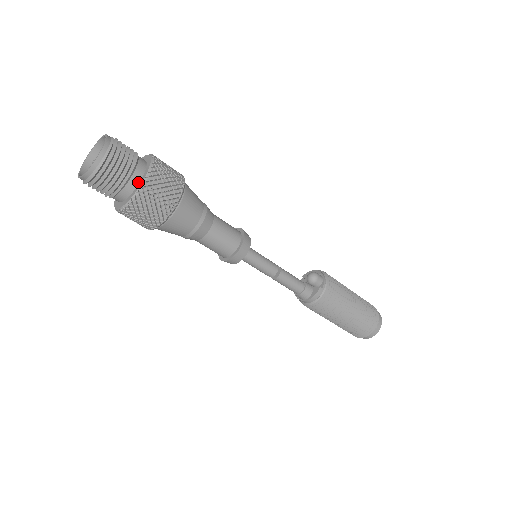
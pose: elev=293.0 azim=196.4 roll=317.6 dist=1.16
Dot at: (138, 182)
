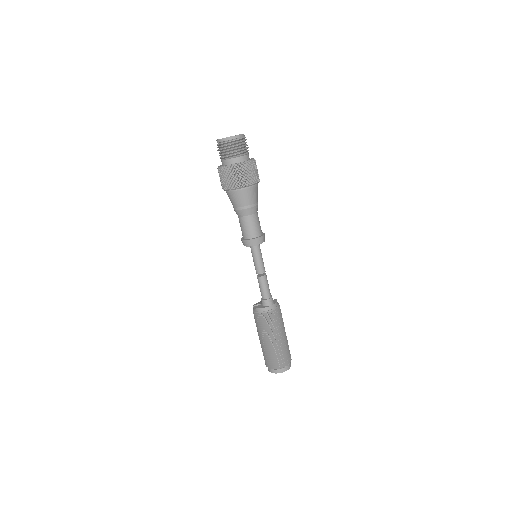
Dot at: (249, 158)
